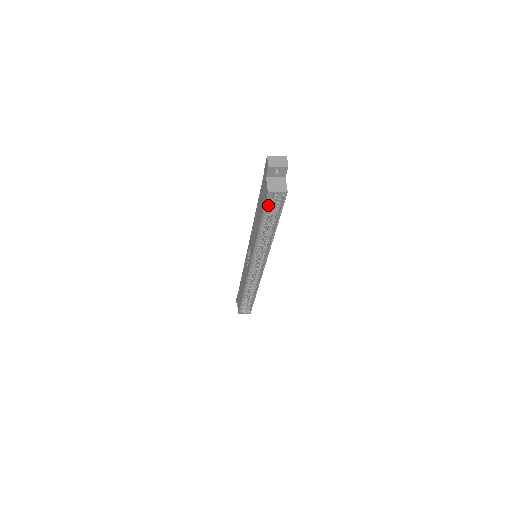
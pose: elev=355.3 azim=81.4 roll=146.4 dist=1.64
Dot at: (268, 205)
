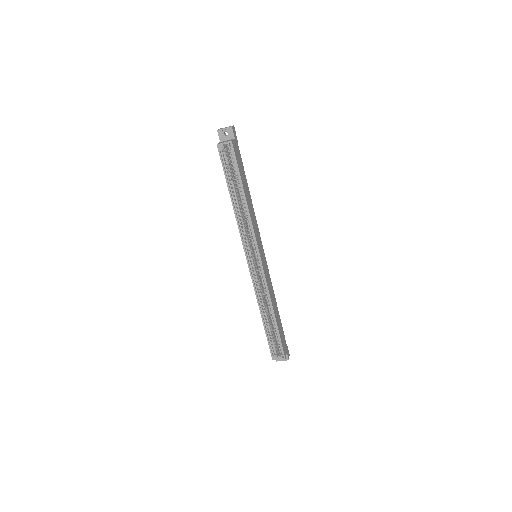
Dot at: (226, 164)
